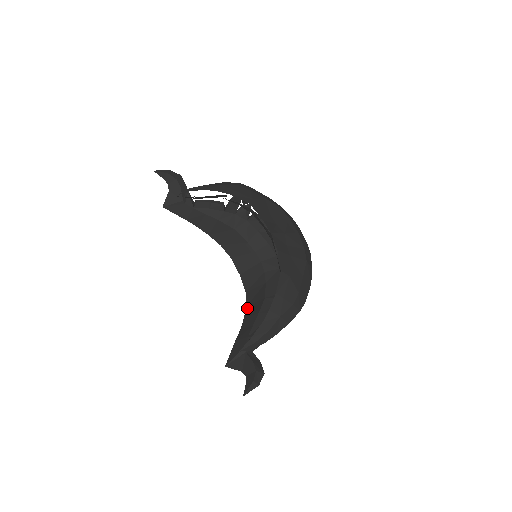
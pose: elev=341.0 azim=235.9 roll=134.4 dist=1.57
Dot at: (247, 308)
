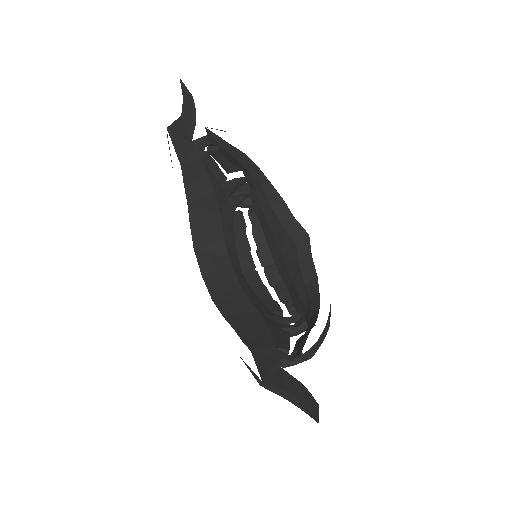
Dot at: (229, 319)
